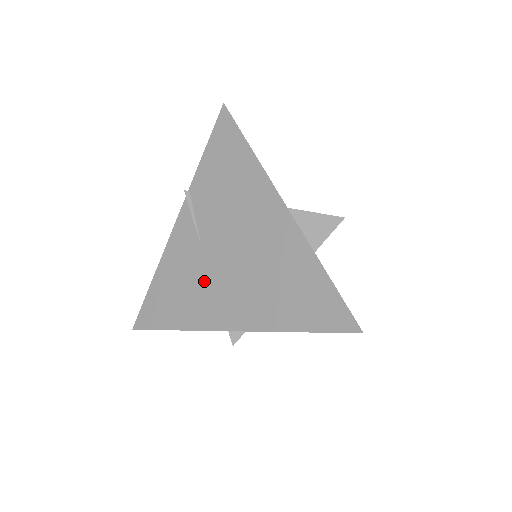
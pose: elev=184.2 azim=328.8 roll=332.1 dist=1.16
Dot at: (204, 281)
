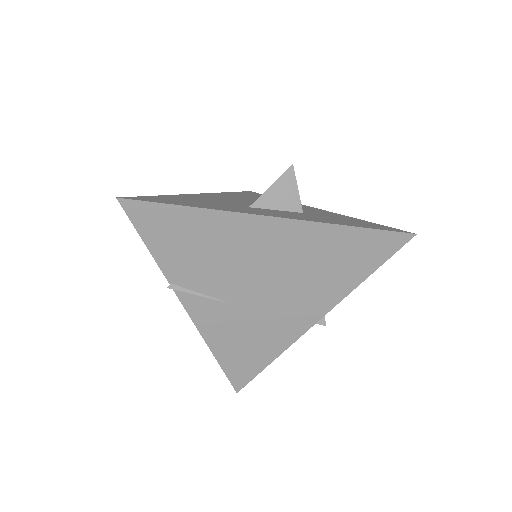
Dot at: (261, 319)
